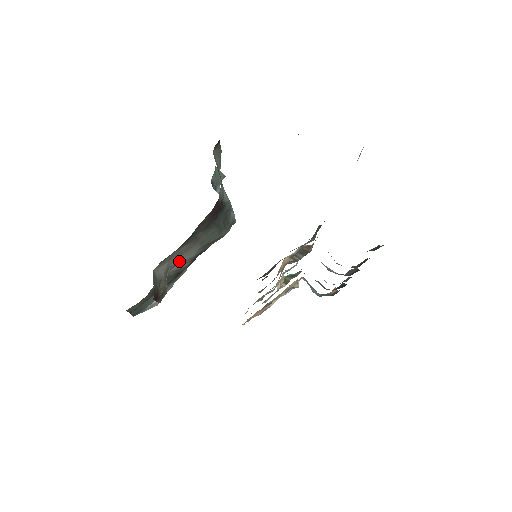
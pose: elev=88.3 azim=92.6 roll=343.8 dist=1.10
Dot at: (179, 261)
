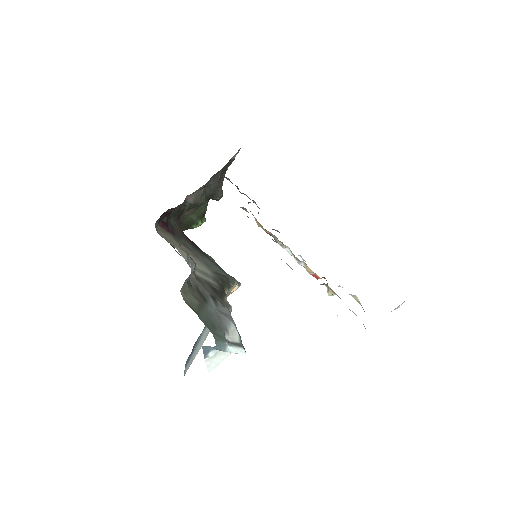
Dot at: (196, 267)
